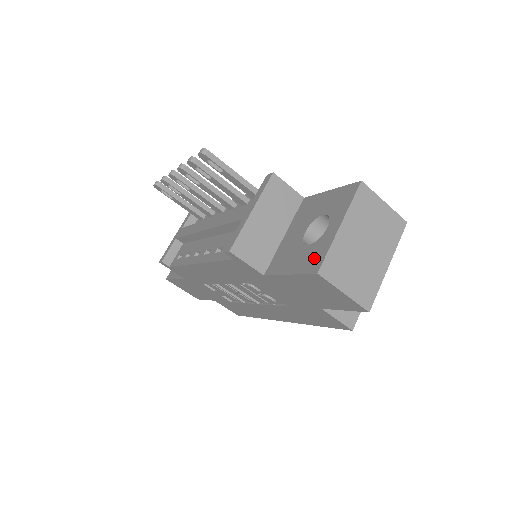
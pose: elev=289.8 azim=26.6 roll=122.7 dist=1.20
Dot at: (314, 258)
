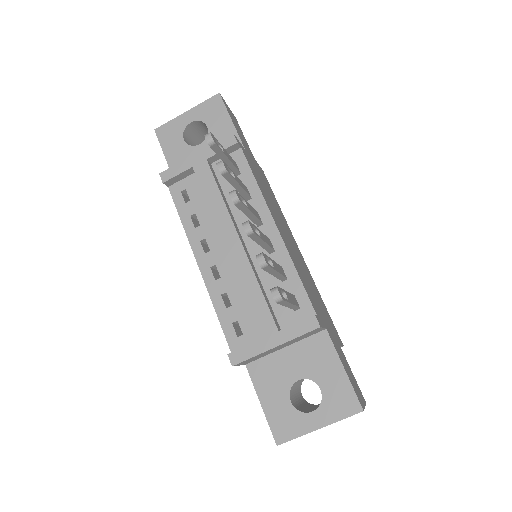
Dot at: (285, 426)
